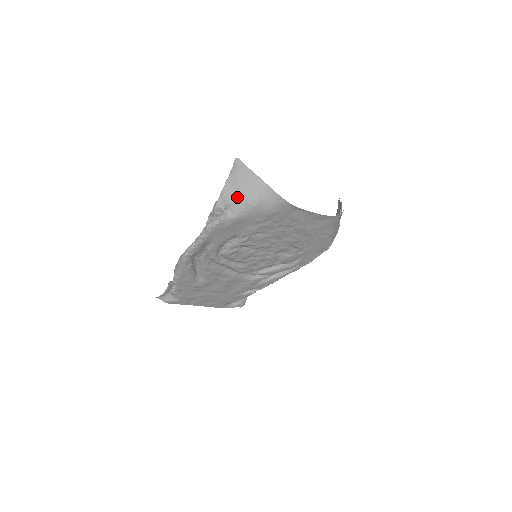
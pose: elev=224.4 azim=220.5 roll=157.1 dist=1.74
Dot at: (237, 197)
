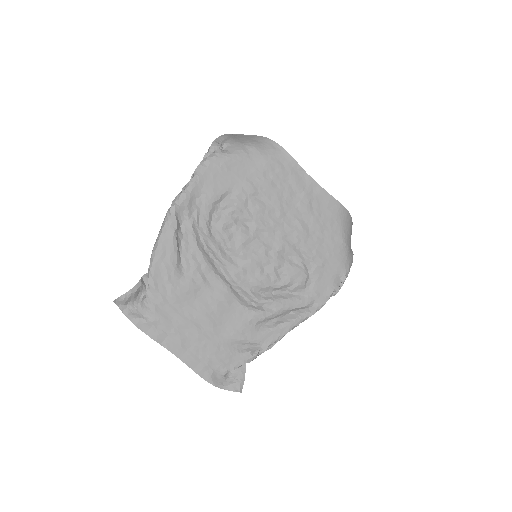
Dot at: (234, 141)
